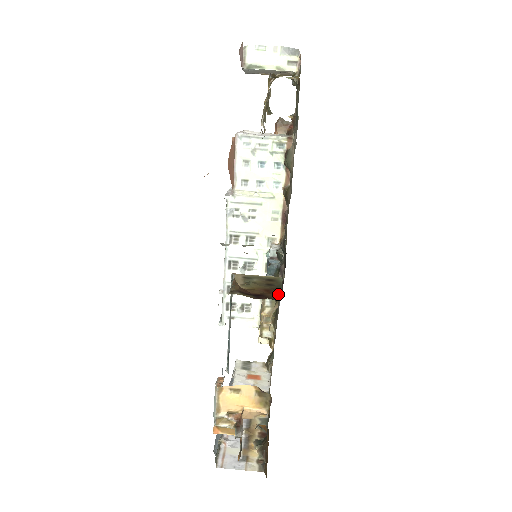
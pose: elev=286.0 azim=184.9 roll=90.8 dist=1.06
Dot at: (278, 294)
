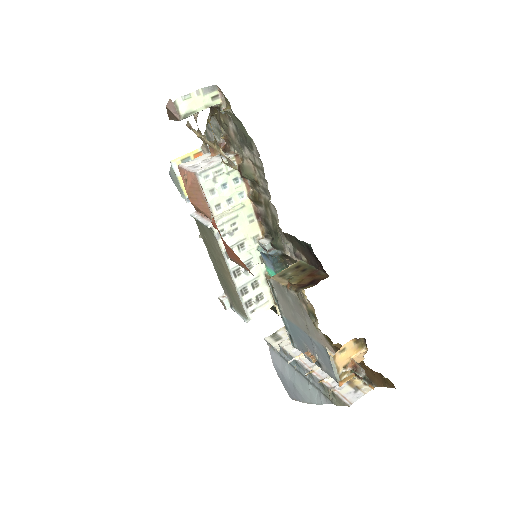
Dot at: (320, 273)
